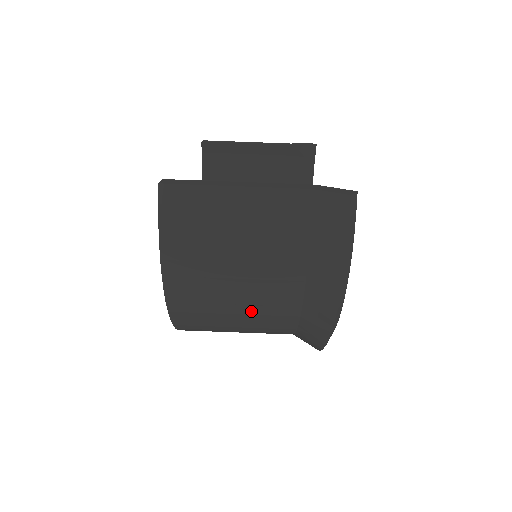
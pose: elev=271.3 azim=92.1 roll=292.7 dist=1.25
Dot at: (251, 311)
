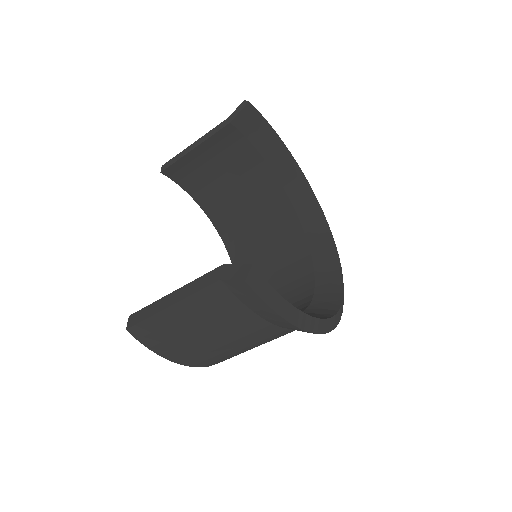
Dot at: (258, 344)
